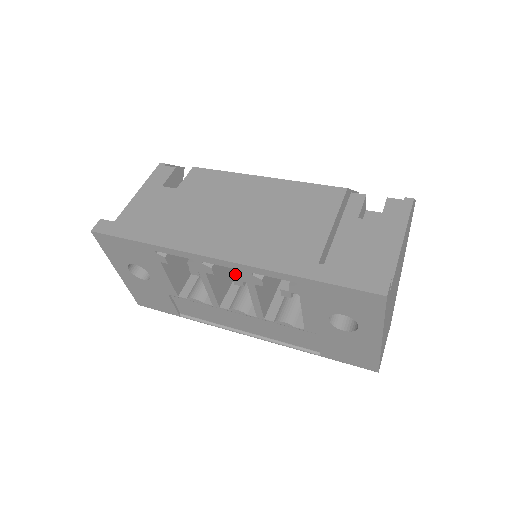
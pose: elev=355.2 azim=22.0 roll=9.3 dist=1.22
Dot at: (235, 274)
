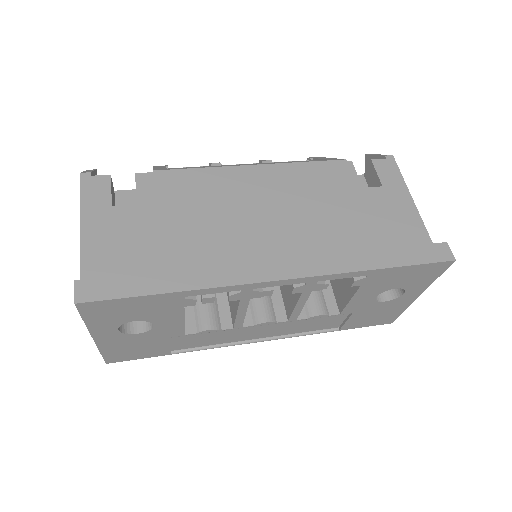
Dot at: occluded
